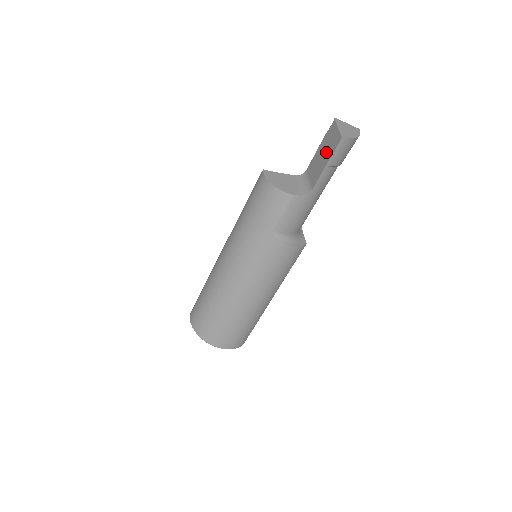
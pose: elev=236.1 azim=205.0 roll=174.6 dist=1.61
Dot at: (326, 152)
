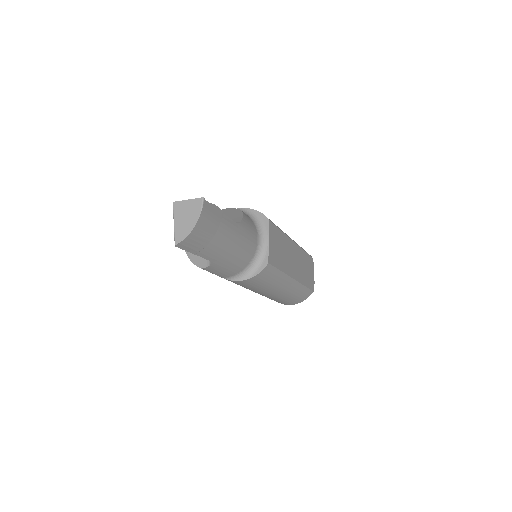
Dot at: occluded
